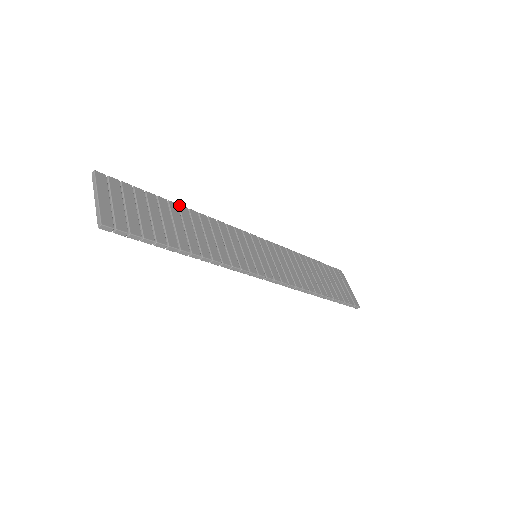
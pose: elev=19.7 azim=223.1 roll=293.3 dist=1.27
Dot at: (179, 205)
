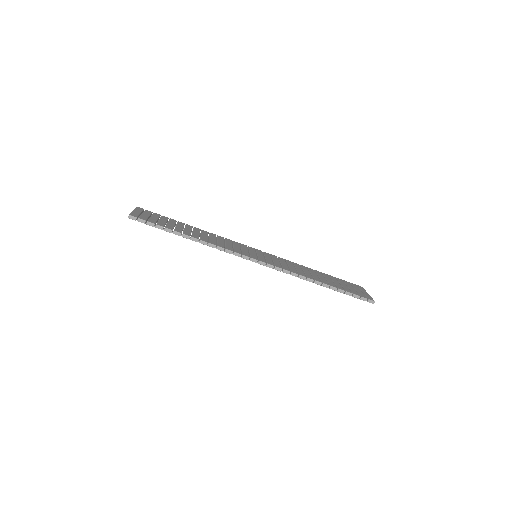
Dot at: (194, 227)
